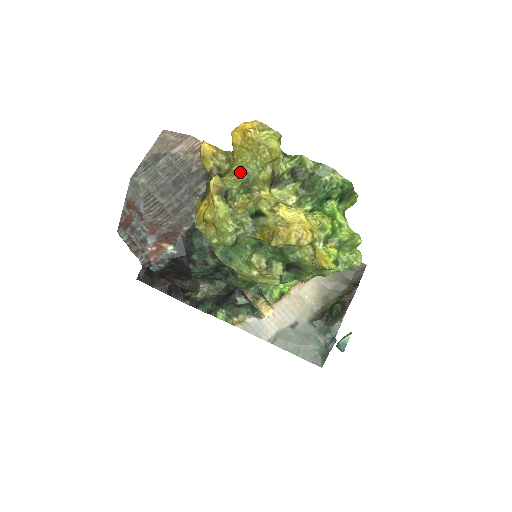
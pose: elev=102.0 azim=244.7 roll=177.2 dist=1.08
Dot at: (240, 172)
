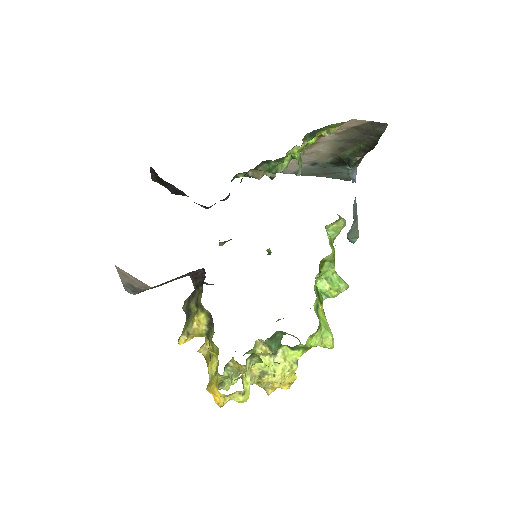
Dot at: (225, 377)
